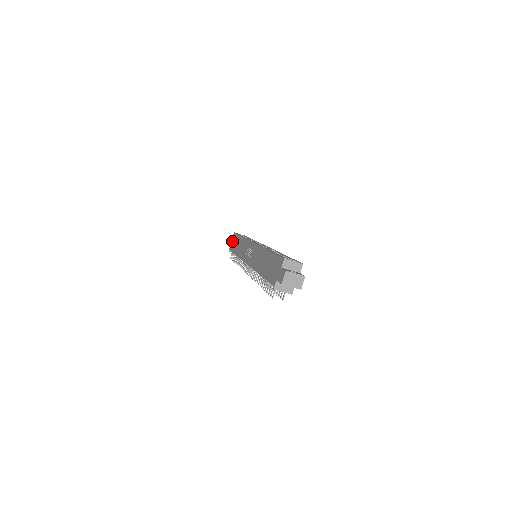
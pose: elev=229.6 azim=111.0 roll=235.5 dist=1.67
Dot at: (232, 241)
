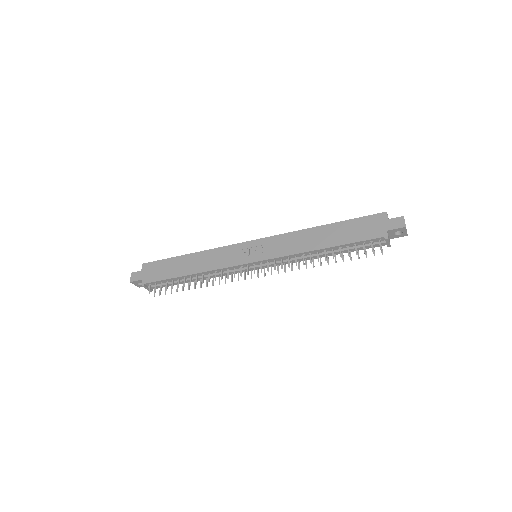
Dot at: (148, 272)
